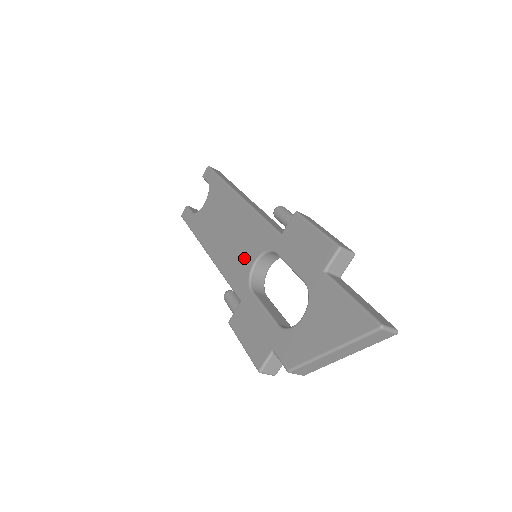
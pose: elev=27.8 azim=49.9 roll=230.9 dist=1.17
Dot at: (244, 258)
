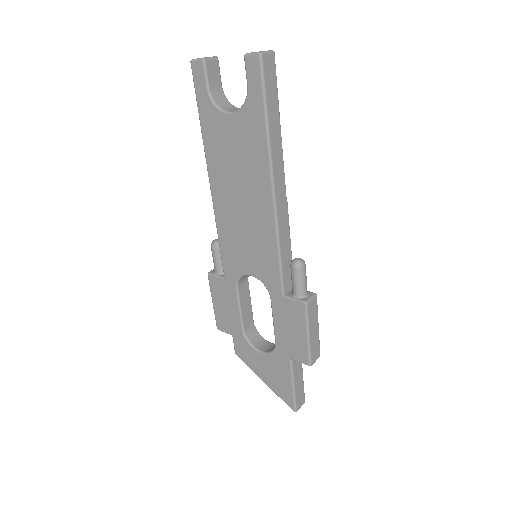
Dot at: (244, 258)
